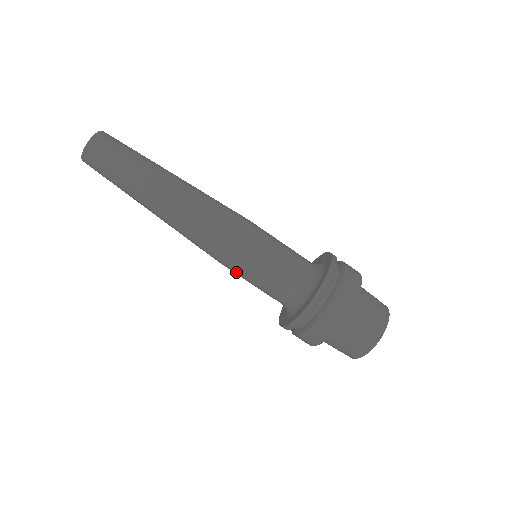
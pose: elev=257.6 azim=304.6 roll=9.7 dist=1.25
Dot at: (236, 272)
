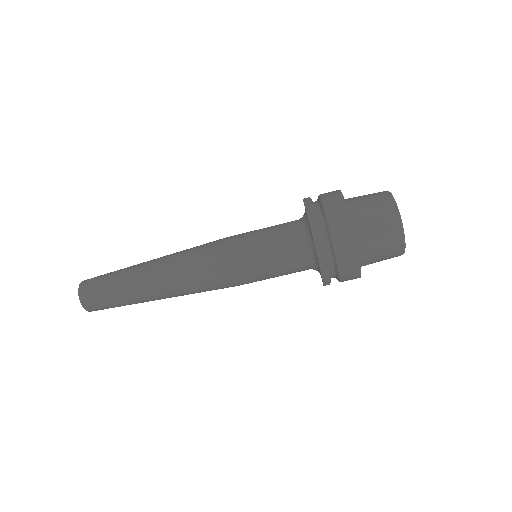
Dot at: occluded
